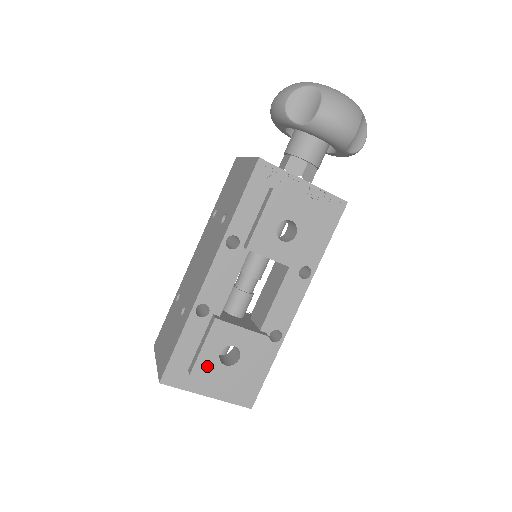
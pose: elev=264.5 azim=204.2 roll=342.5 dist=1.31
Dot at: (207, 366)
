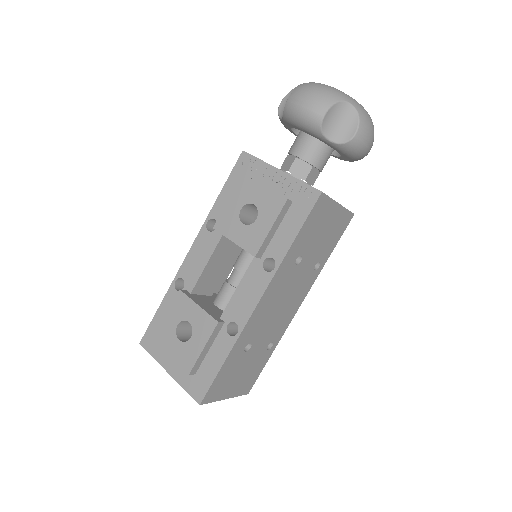
Dot at: (166, 335)
